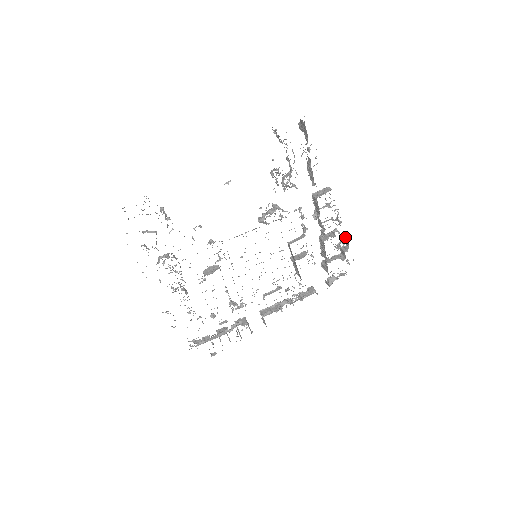
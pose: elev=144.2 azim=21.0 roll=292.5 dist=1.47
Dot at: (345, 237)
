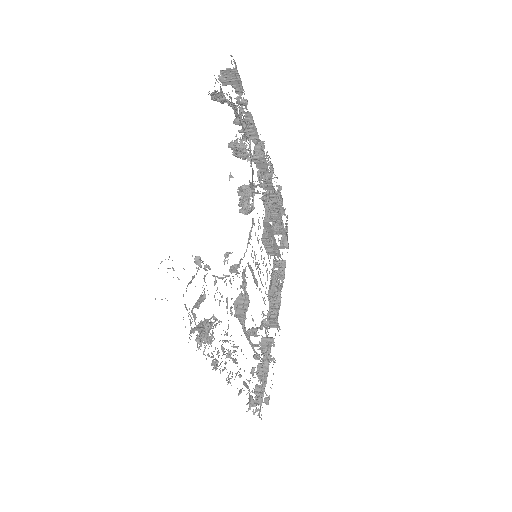
Dot at: (280, 188)
